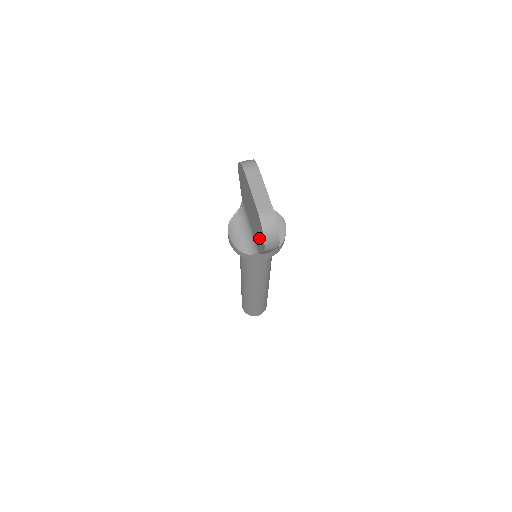
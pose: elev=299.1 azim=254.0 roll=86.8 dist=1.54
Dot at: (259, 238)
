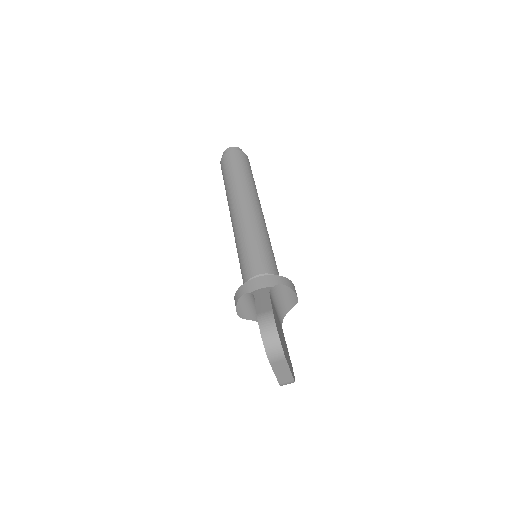
Dot at: occluded
